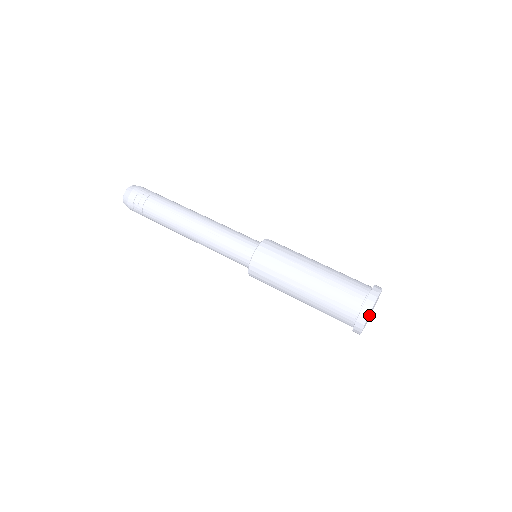
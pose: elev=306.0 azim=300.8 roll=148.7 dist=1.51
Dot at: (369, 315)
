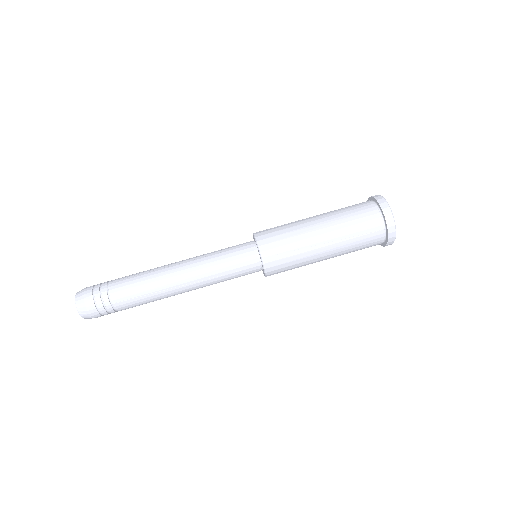
Dot at: occluded
